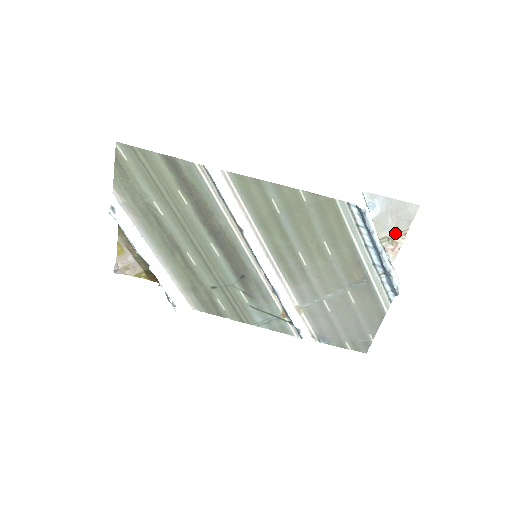
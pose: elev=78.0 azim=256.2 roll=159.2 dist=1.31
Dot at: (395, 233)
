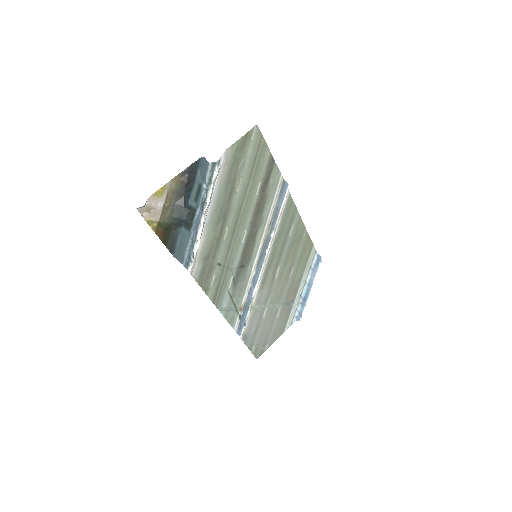
Dot at: occluded
